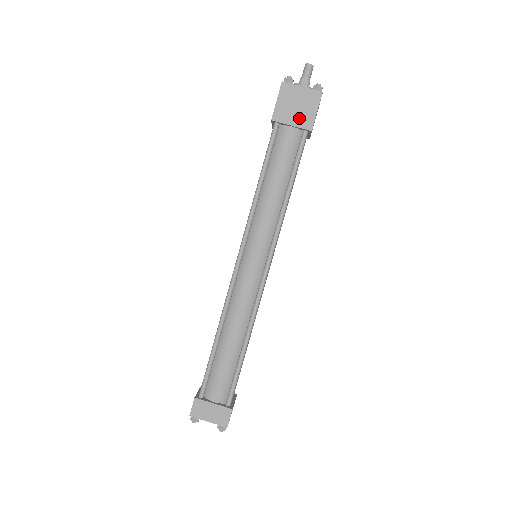
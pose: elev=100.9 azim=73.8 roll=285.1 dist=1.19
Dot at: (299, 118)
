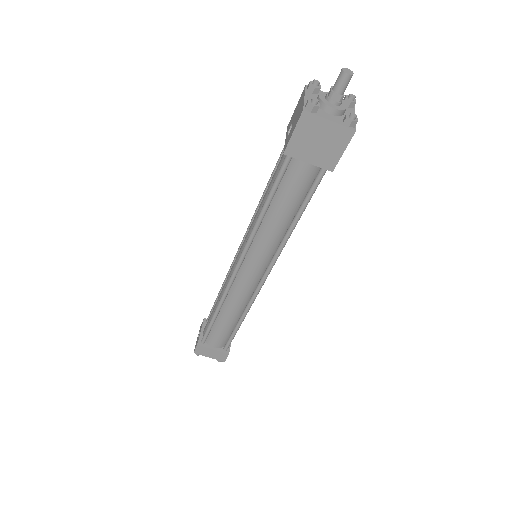
Dot at: (319, 156)
